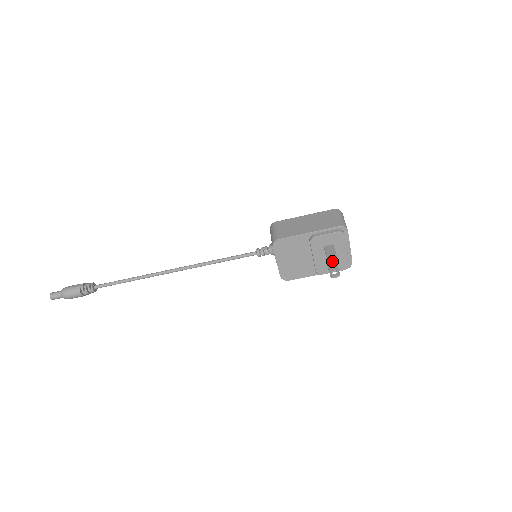
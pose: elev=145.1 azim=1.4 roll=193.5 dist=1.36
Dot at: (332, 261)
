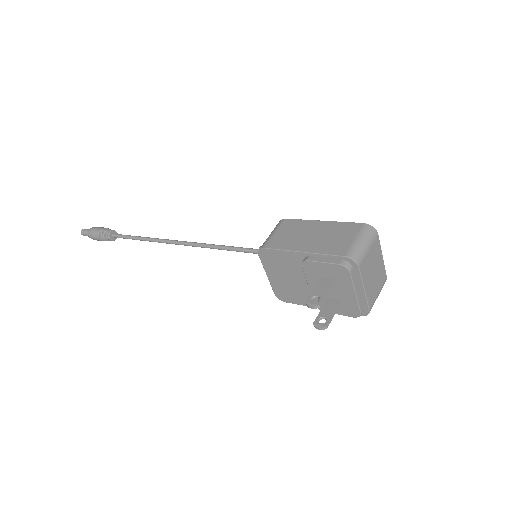
Dot at: (310, 306)
